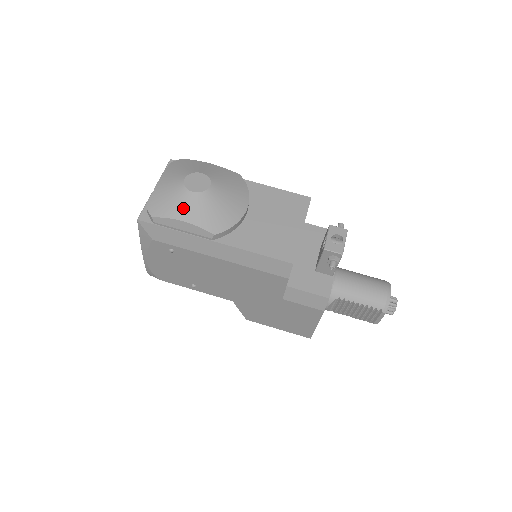
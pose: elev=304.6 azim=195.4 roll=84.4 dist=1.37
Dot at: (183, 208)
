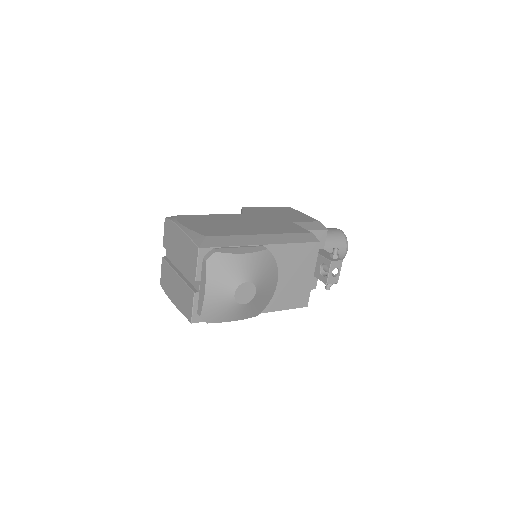
Dot at: (235, 315)
